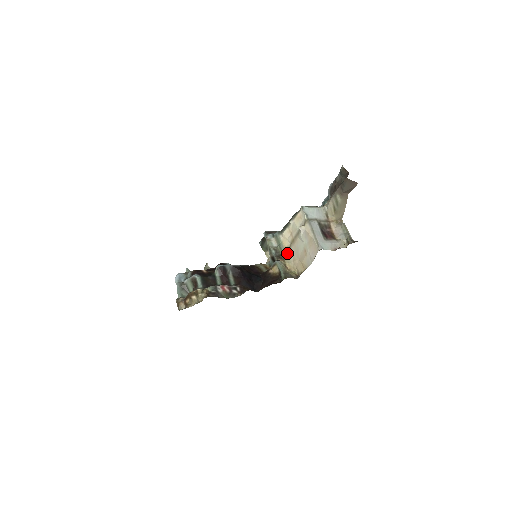
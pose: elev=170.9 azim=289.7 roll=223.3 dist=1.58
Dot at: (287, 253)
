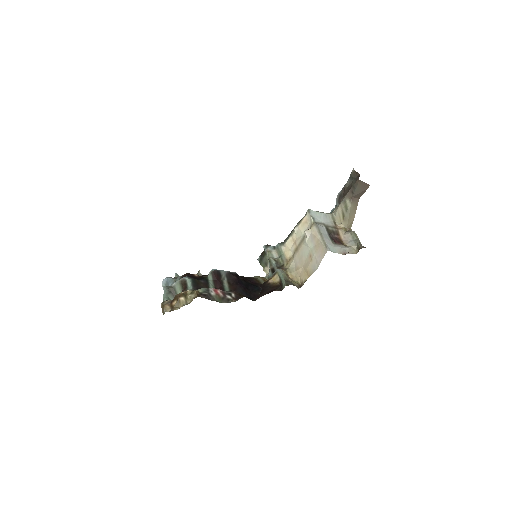
Dot at: (289, 263)
